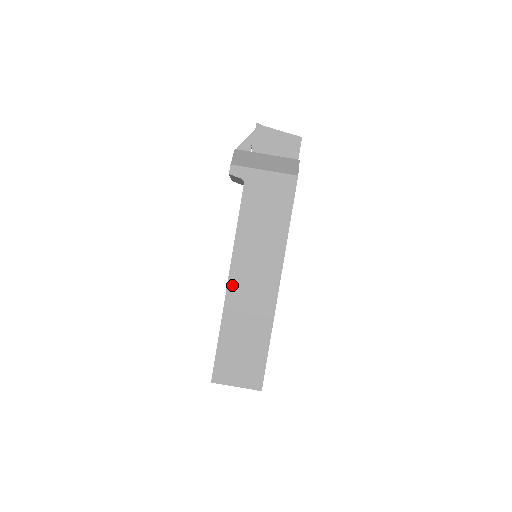
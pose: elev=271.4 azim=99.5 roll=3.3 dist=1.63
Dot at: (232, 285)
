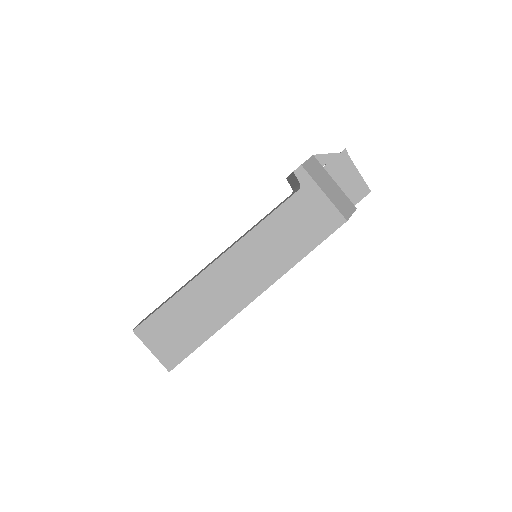
Dot at: (219, 264)
